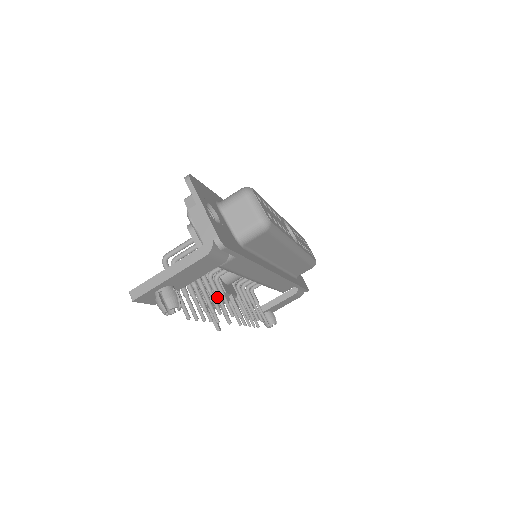
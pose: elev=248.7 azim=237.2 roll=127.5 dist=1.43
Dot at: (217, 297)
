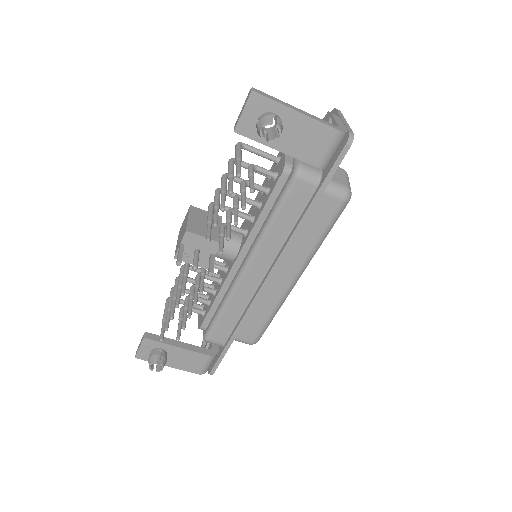
Dot at: (229, 224)
